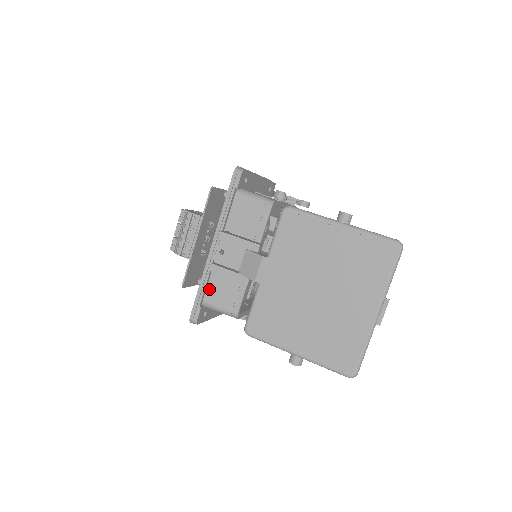
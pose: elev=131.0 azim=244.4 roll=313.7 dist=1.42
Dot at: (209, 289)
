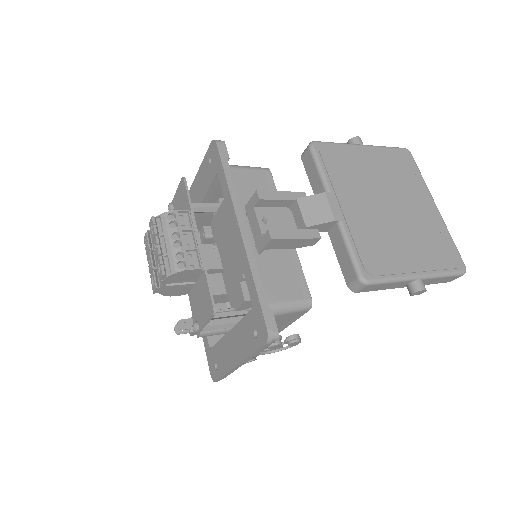
Dot at: (263, 284)
